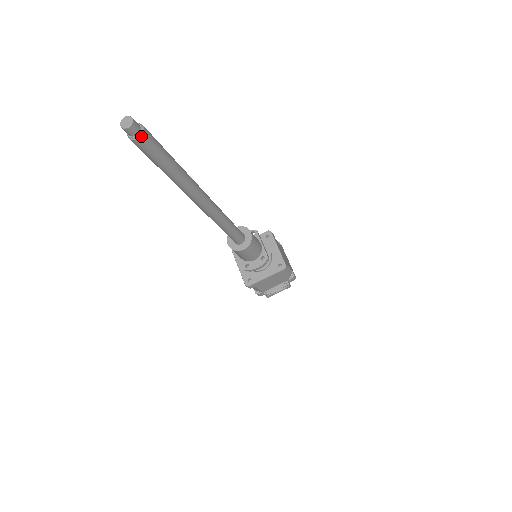
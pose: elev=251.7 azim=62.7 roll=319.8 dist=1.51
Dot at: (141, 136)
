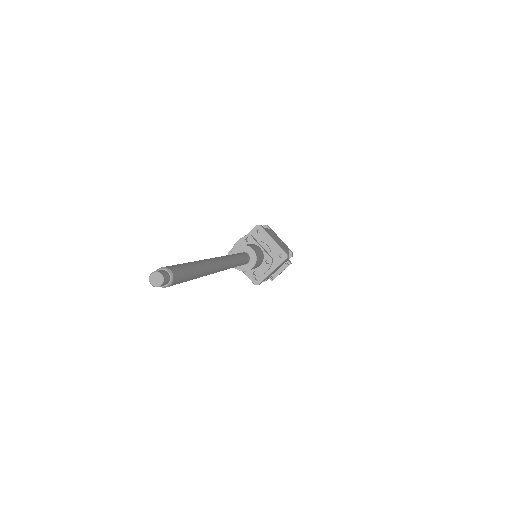
Dot at: (172, 281)
